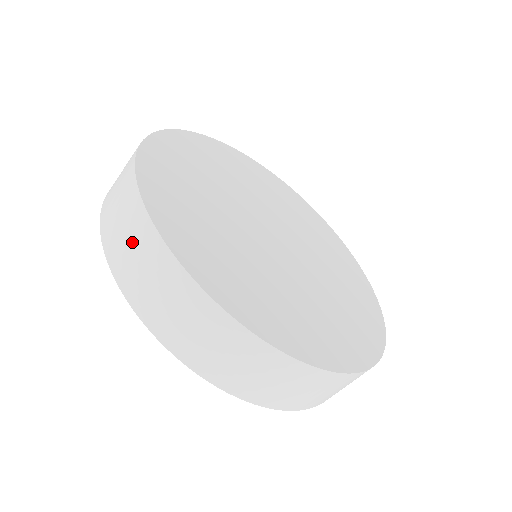
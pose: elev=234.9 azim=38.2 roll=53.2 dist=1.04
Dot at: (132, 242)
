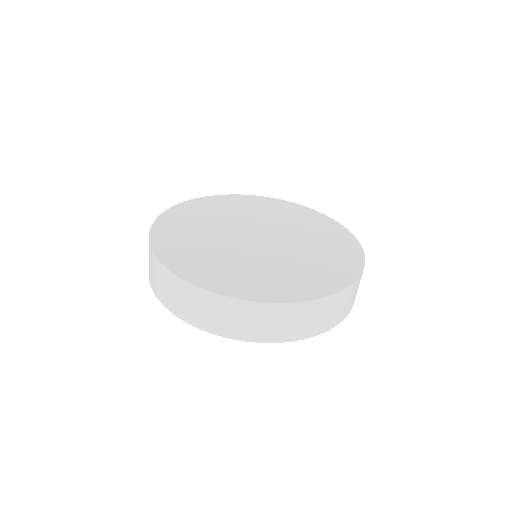
Dot at: (213, 311)
